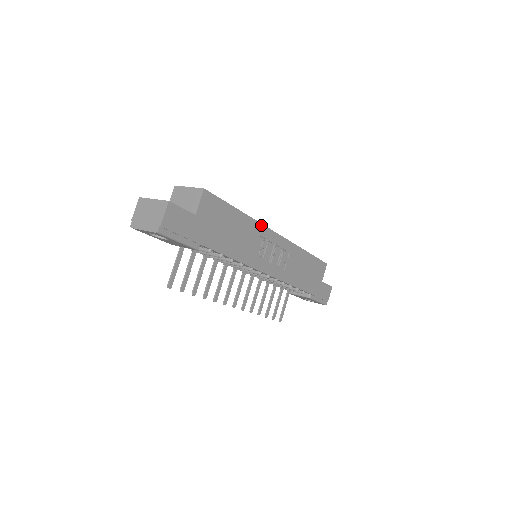
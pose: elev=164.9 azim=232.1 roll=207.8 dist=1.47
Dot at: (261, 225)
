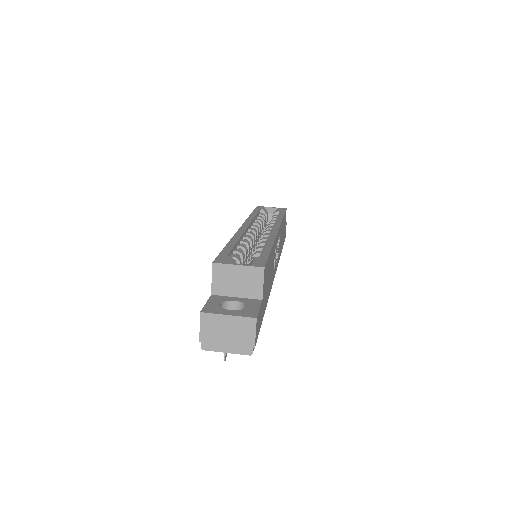
Dot at: (275, 239)
